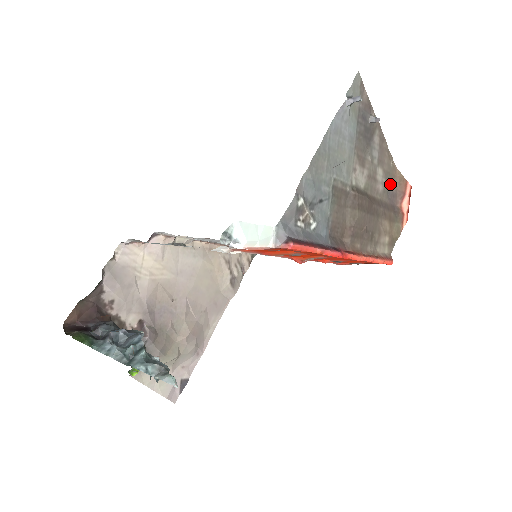
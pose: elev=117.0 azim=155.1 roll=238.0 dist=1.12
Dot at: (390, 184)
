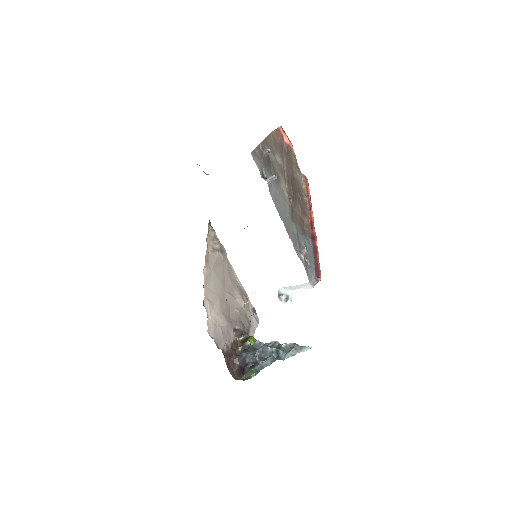
Dot at: (278, 147)
